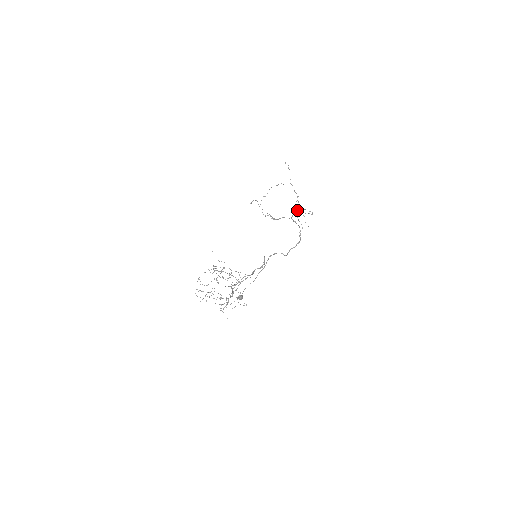
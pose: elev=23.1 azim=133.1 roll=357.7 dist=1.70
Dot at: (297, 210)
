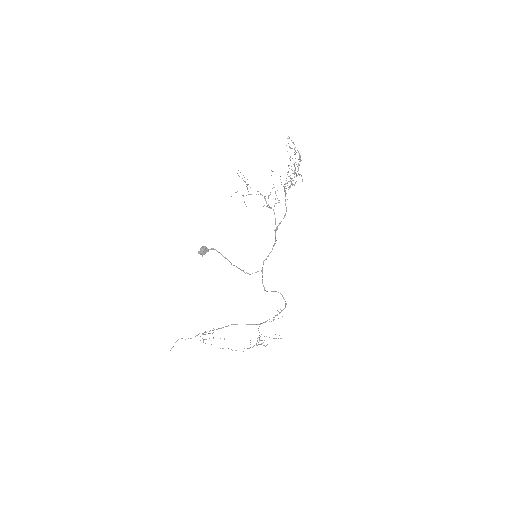
Dot at: (261, 334)
